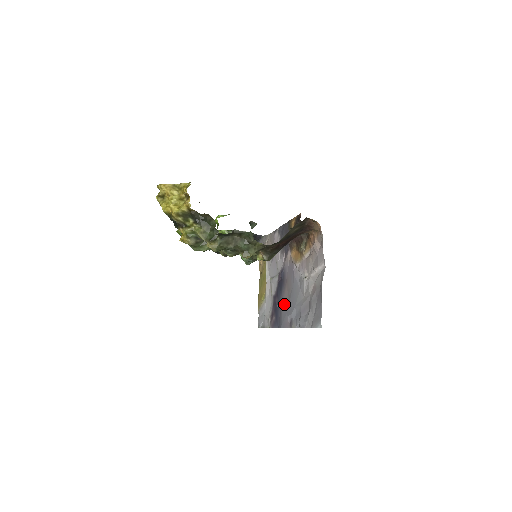
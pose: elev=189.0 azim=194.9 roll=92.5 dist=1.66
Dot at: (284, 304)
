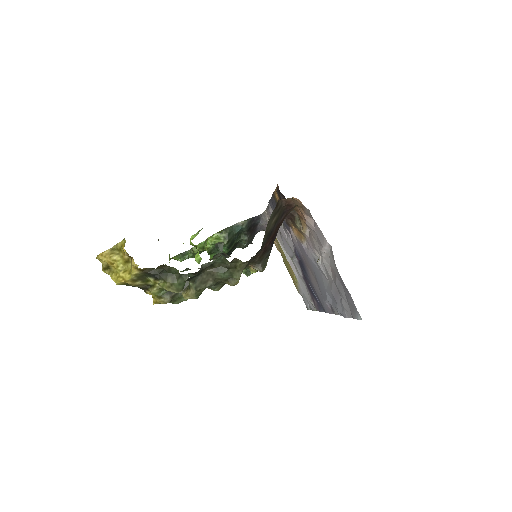
Dot at: (315, 288)
